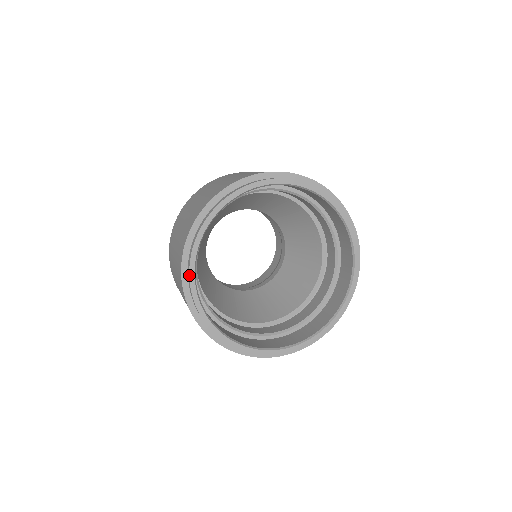
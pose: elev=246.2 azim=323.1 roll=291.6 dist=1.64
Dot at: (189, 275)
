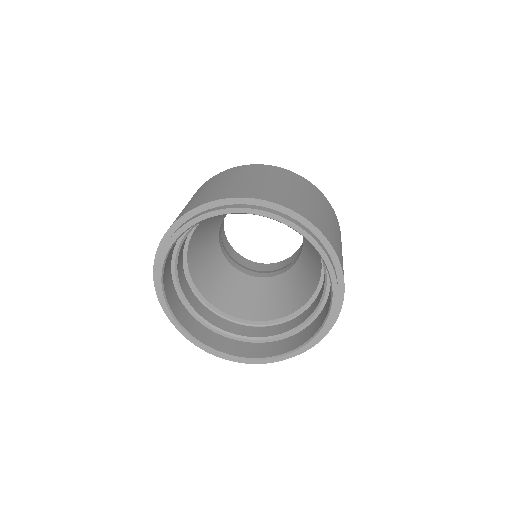
Dot at: (193, 219)
